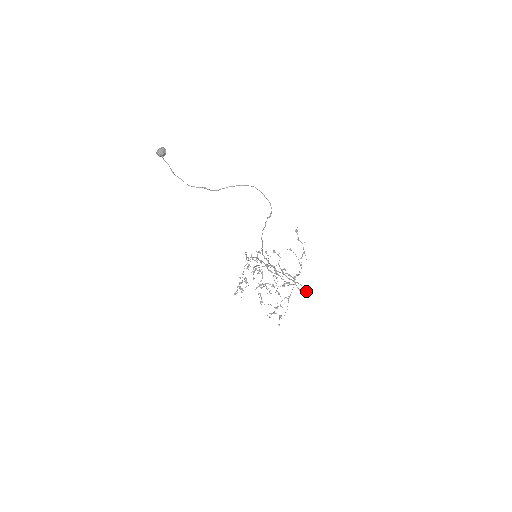
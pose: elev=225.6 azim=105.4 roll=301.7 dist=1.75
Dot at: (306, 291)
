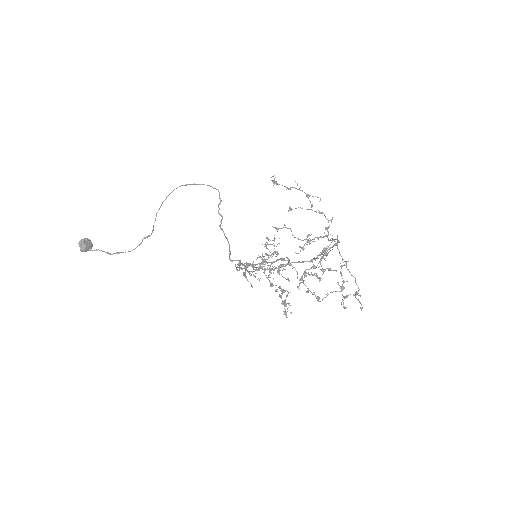
Dot at: (325, 250)
